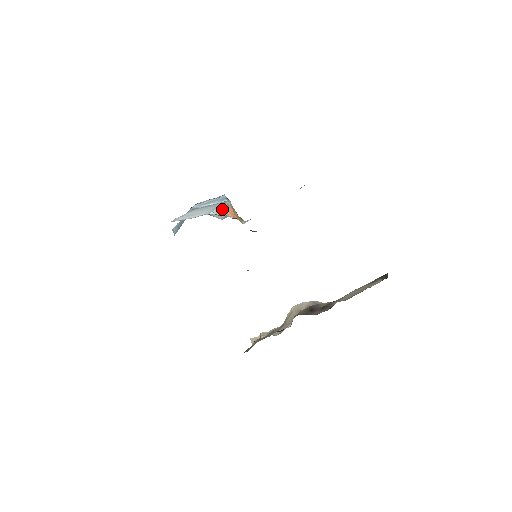
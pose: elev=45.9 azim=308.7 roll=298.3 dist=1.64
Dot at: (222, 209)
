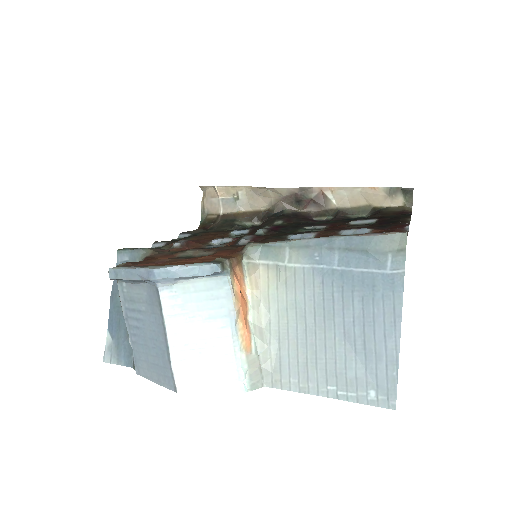
Dot at: (241, 332)
